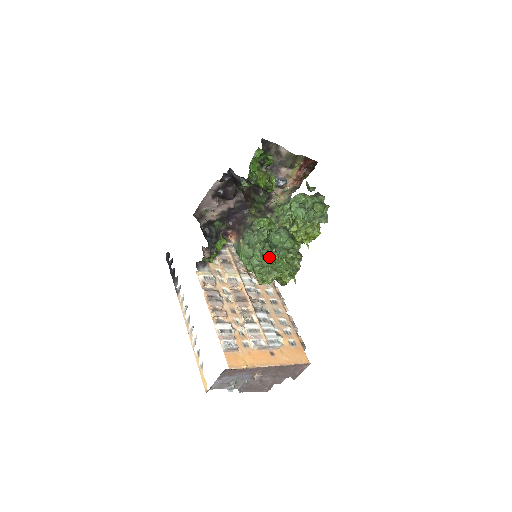
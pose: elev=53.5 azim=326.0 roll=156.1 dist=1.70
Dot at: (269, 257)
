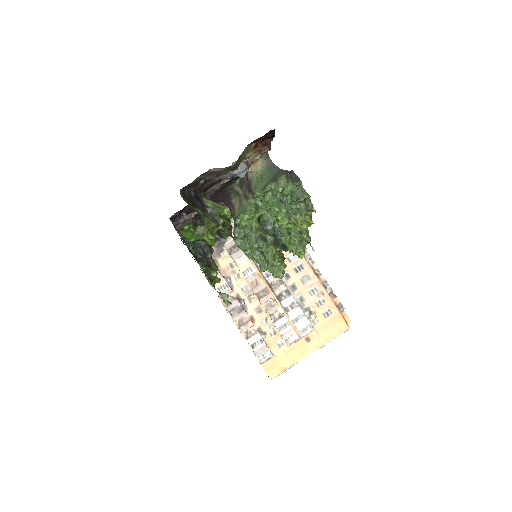
Dot at: (269, 257)
